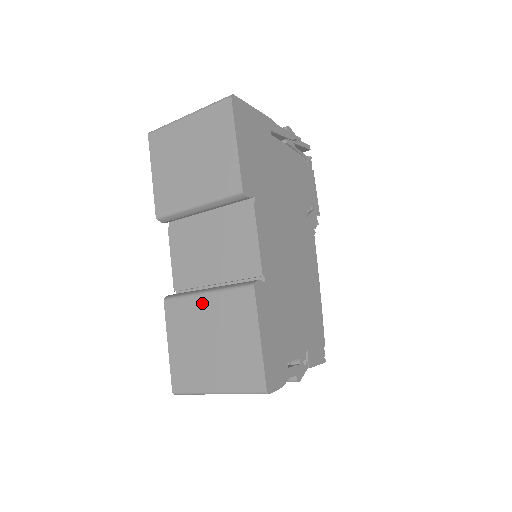
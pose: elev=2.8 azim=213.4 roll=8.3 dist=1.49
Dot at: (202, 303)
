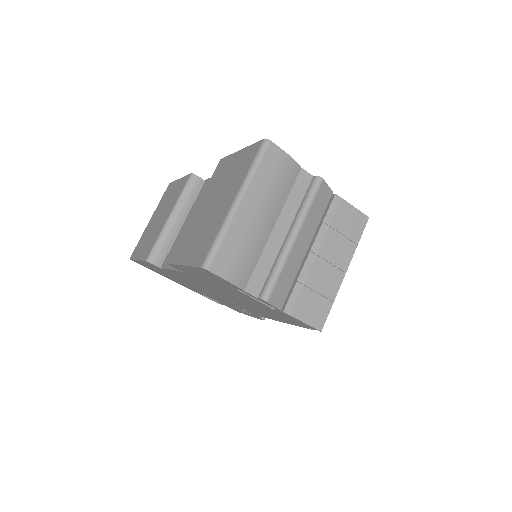
Dot at: (194, 214)
